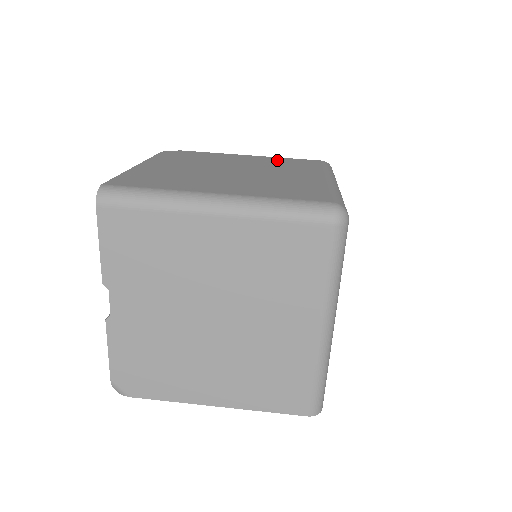
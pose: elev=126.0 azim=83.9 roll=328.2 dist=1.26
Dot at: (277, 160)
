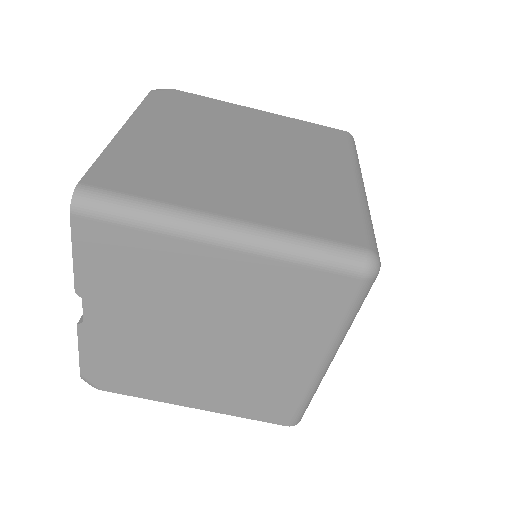
Dot at: (293, 126)
